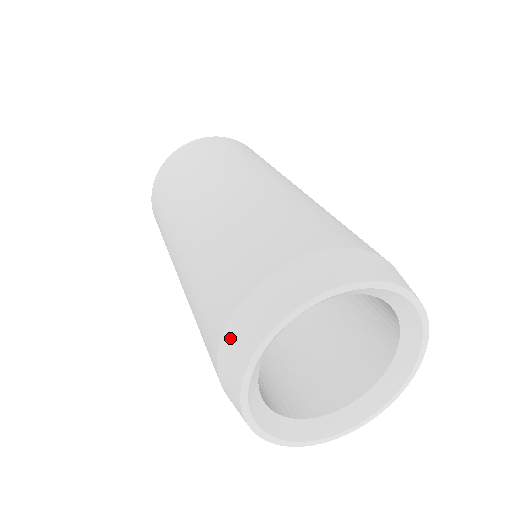
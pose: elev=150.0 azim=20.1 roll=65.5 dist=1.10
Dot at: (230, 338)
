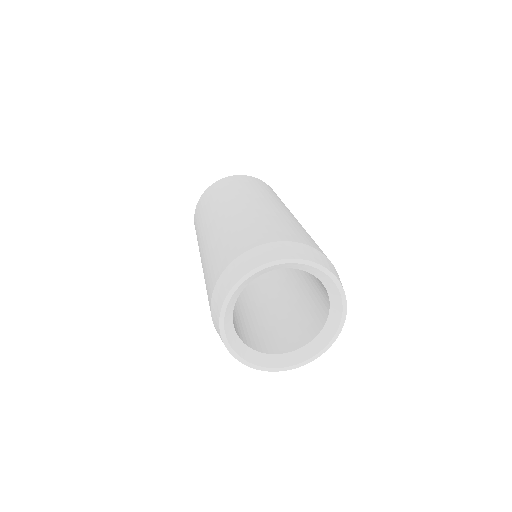
Dot at: (230, 270)
